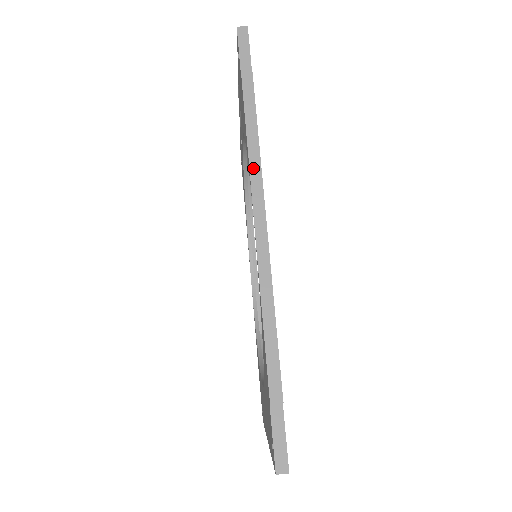
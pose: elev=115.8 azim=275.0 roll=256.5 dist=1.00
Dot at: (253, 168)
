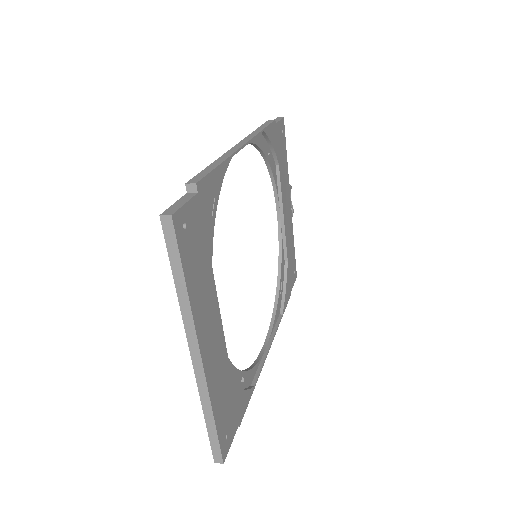
Dot at: (252, 134)
